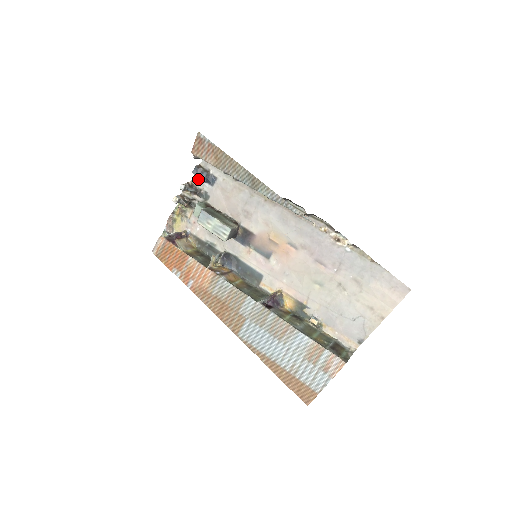
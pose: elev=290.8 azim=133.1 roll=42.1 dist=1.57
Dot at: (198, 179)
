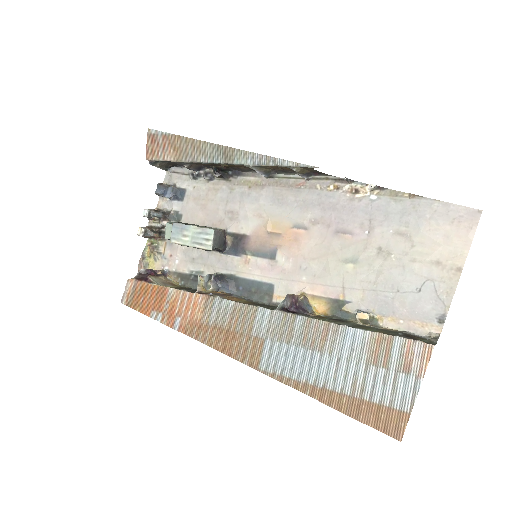
Dot at: (164, 201)
